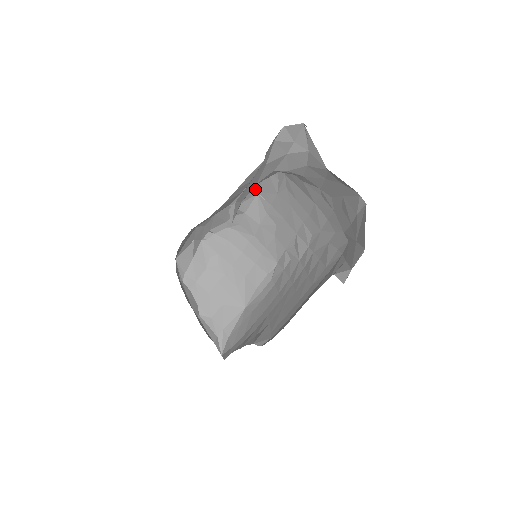
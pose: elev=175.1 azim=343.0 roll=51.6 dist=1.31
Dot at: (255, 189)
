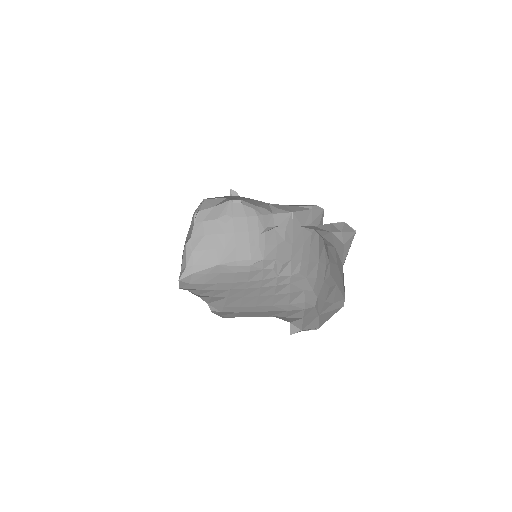
Dot at: (293, 210)
